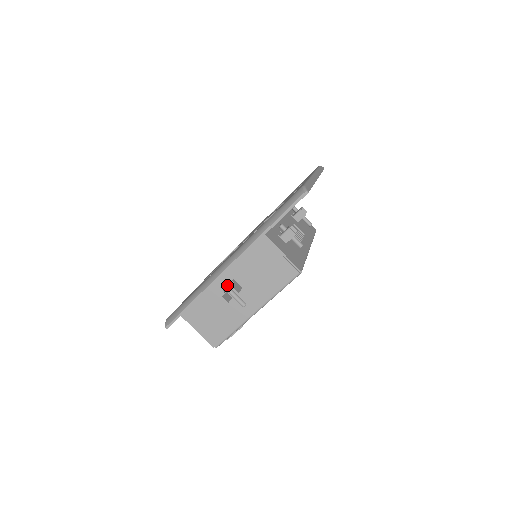
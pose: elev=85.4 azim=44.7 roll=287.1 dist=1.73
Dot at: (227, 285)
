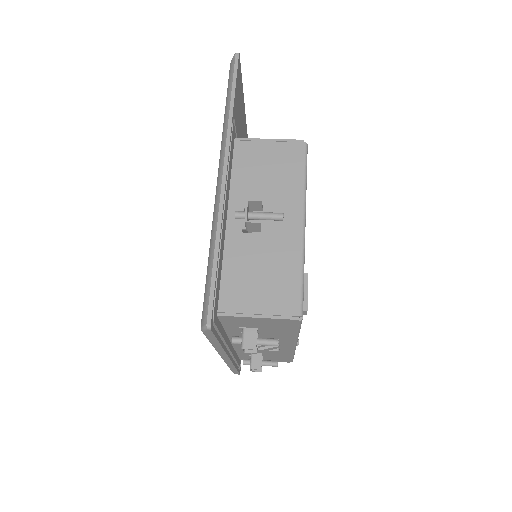
Dot at: (241, 211)
